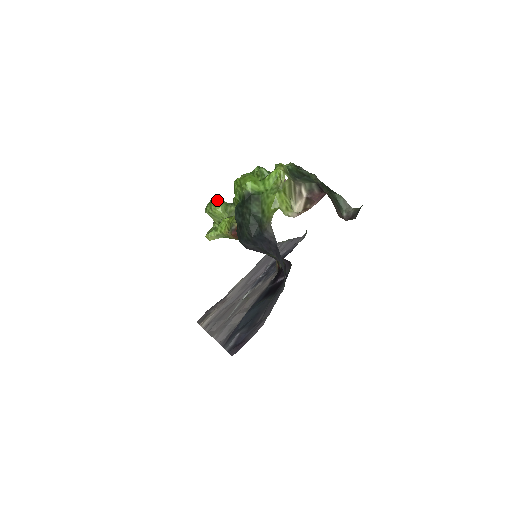
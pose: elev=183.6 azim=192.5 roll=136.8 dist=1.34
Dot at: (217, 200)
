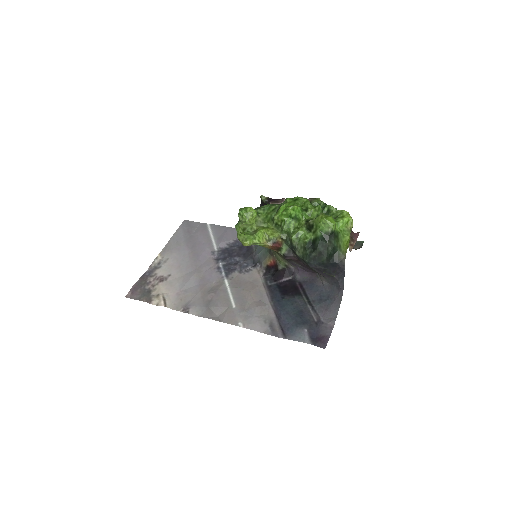
Dot at: (256, 212)
